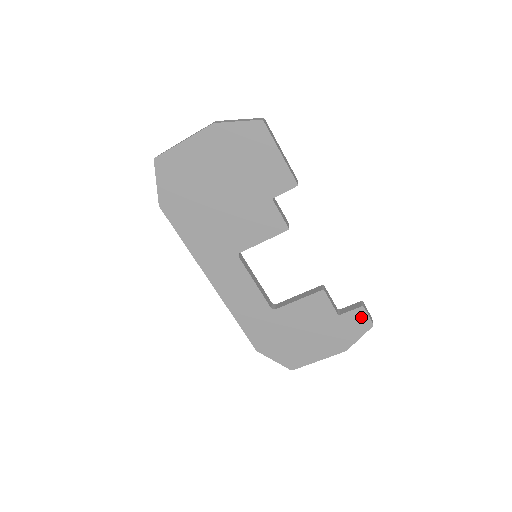
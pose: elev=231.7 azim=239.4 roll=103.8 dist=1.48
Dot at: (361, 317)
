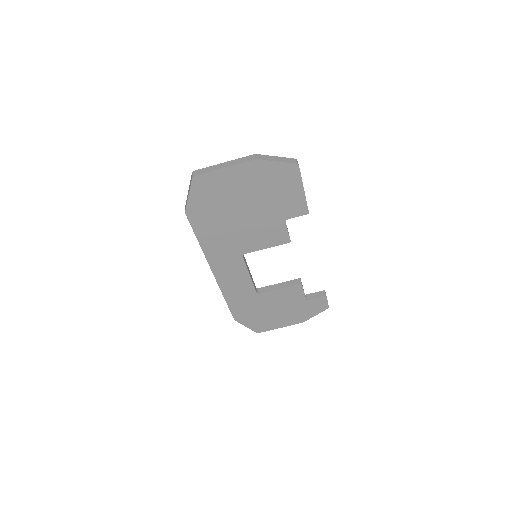
Dot at: (322, 302)
